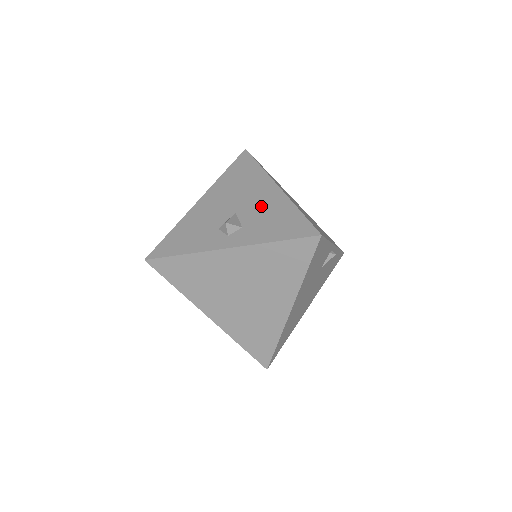
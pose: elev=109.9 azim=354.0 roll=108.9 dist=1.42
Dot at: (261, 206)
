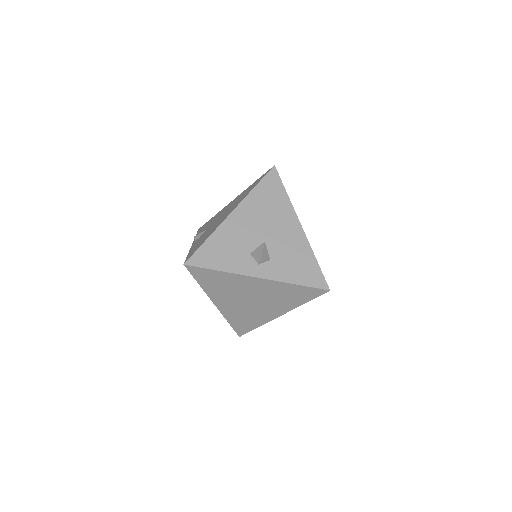
Dot at: (287, 243)
